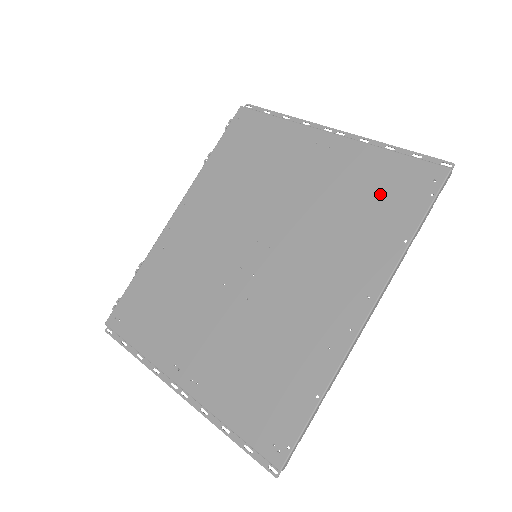
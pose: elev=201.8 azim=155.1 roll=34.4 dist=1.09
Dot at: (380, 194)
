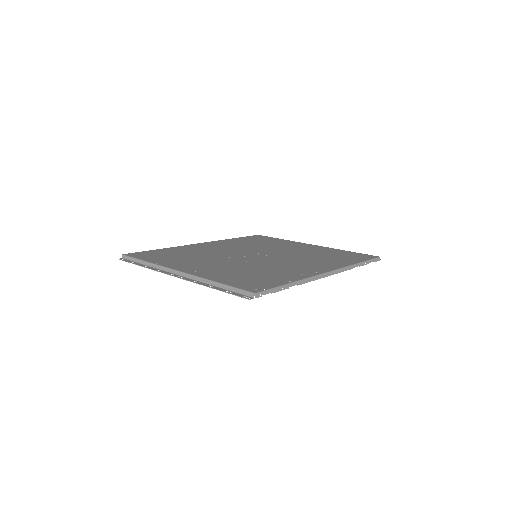
Dot at: (340, 255)
